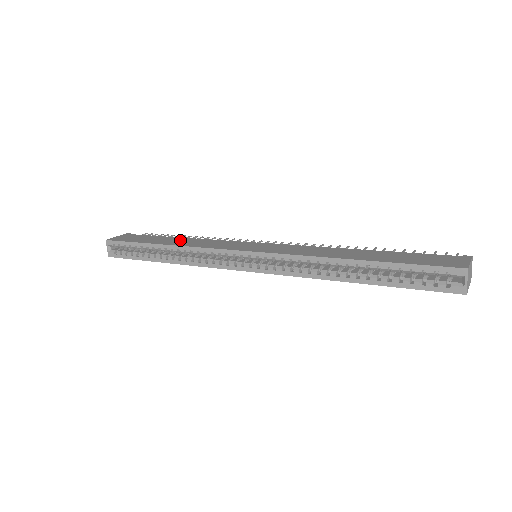
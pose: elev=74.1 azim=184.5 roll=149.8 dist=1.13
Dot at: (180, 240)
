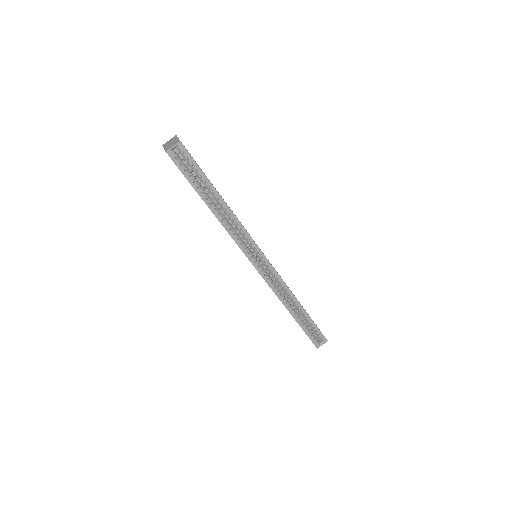
Dot at: occluded
